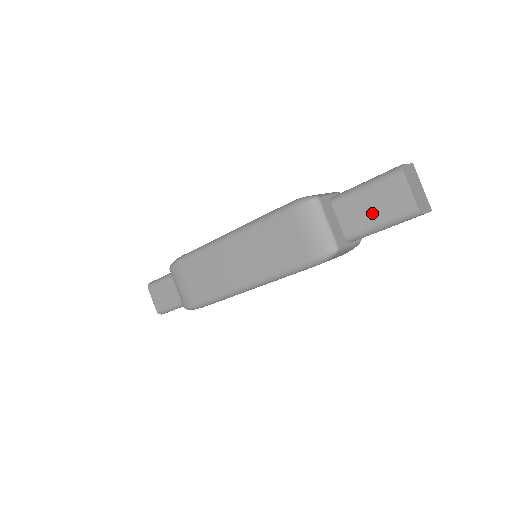
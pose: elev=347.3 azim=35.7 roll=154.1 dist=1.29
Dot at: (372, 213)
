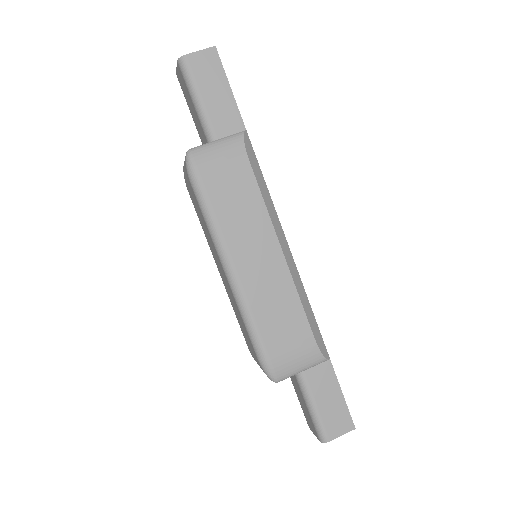
Dot at: (299, 397)
